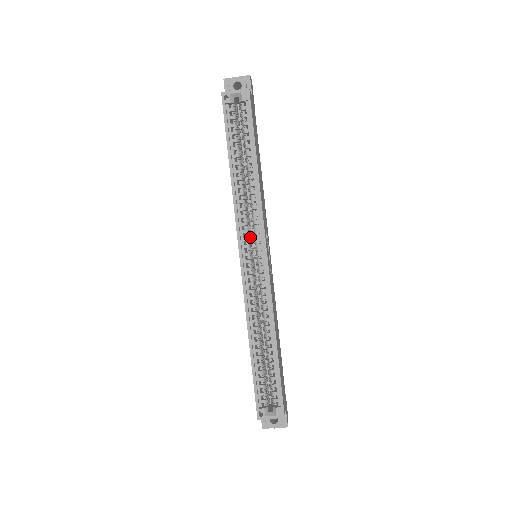
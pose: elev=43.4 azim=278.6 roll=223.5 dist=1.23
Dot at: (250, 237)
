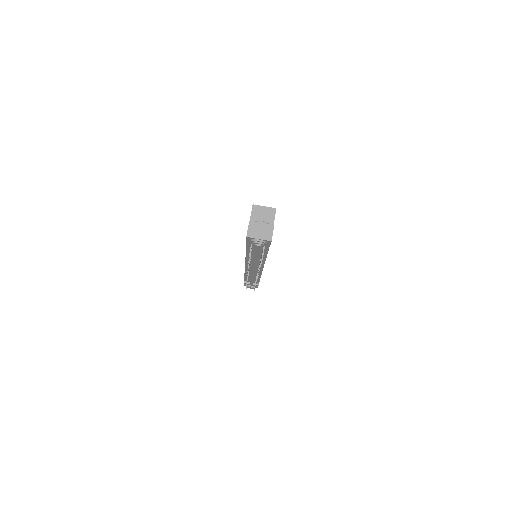
Dot at: occluded
